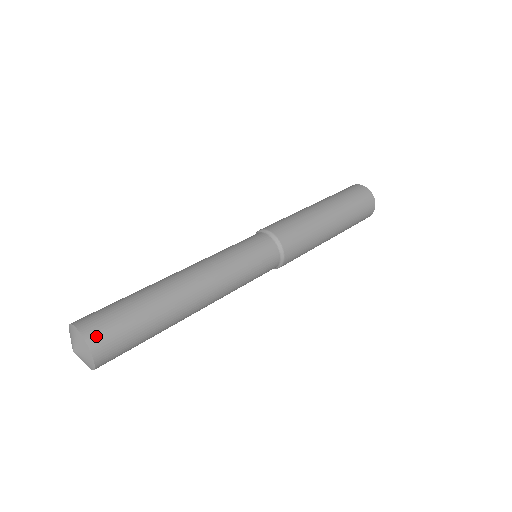
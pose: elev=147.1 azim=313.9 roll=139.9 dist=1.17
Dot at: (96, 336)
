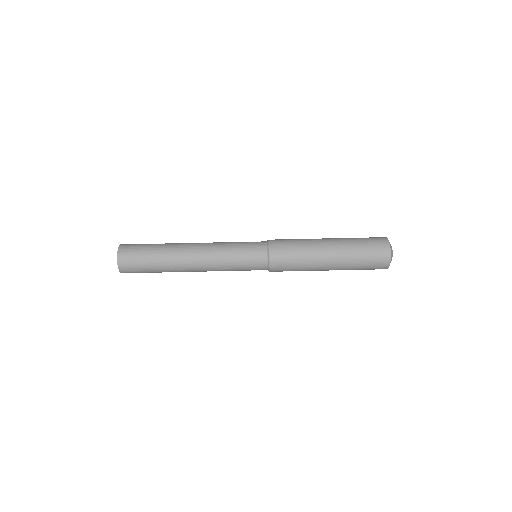
Dot at: occluded
